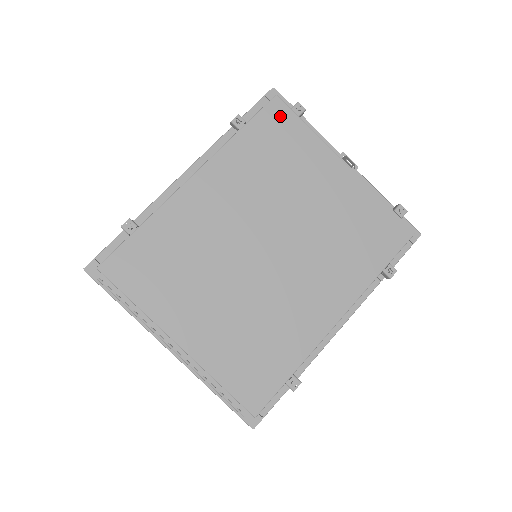
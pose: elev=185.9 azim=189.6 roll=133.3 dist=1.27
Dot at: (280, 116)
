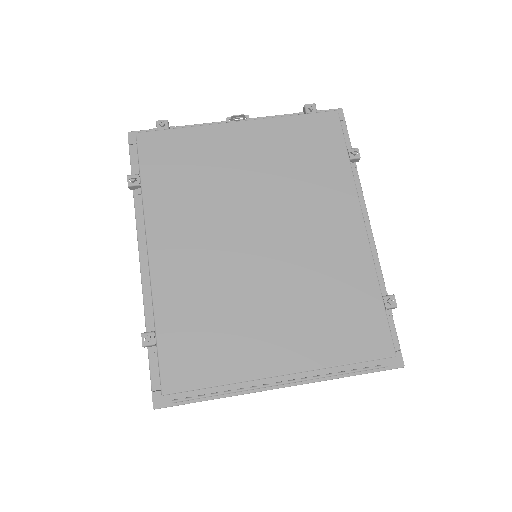
Dot at: (156, 143)
